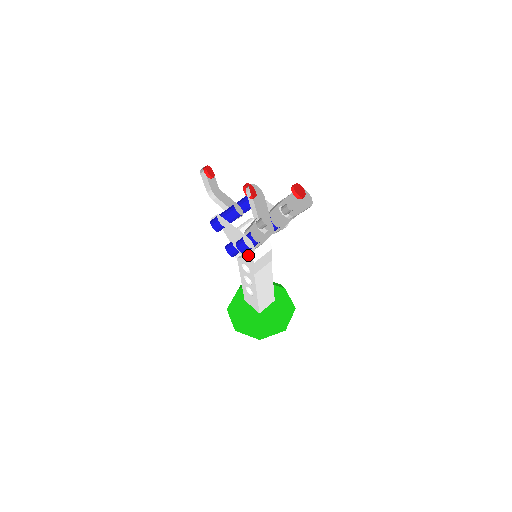
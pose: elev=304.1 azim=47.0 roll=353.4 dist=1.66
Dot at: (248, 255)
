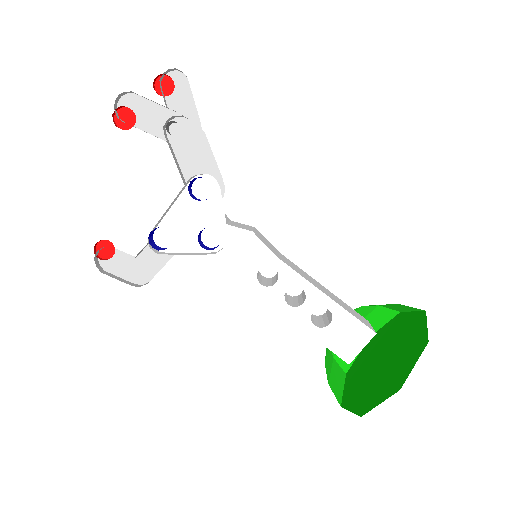
Dot at: occluded
